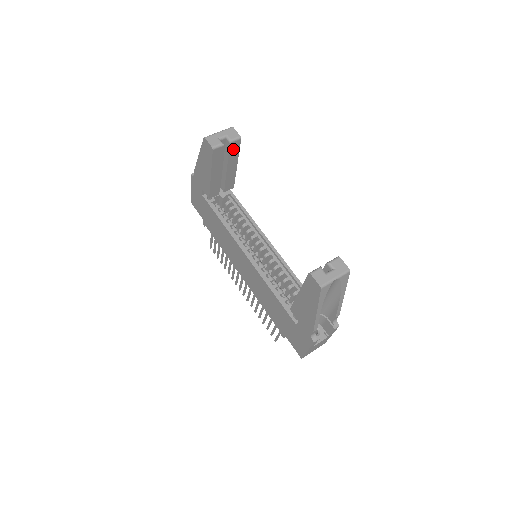
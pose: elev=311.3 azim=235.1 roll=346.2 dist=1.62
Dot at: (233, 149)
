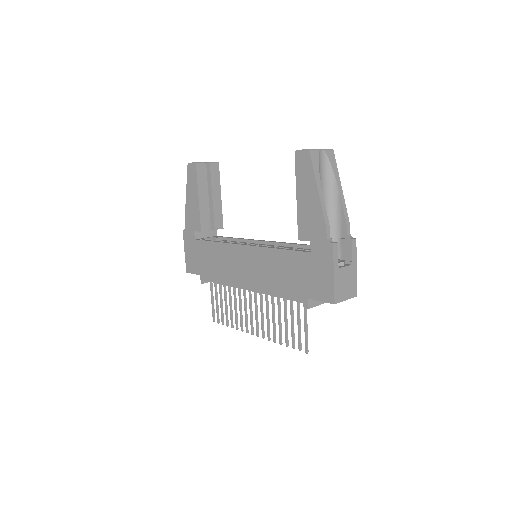
Dot at: (214, 173)
